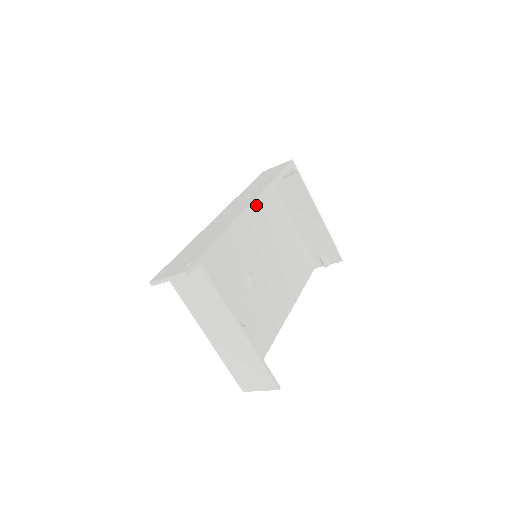
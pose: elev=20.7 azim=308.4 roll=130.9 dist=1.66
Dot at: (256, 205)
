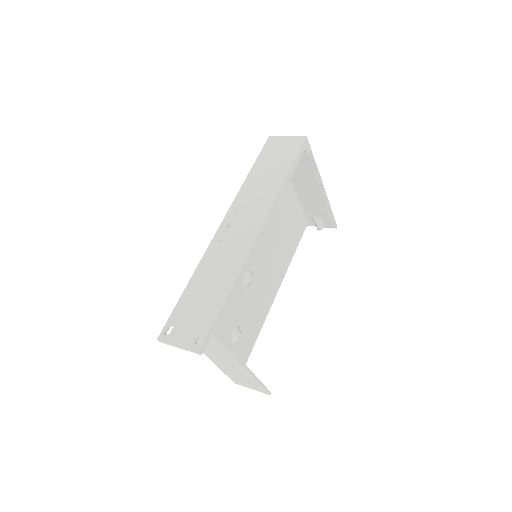
Dot at: (266, 226)
